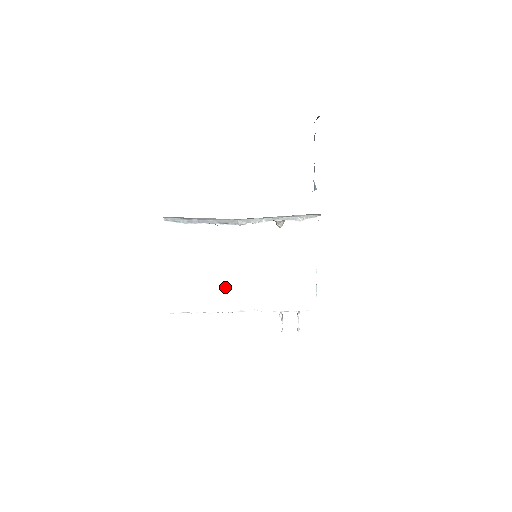
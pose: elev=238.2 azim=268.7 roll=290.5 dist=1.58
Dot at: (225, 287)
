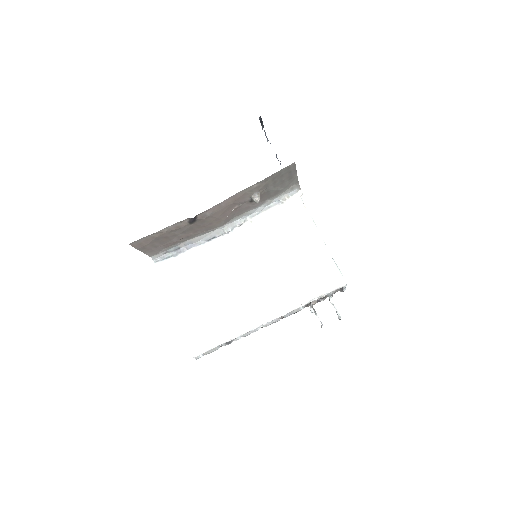
Dot at: (238, 302)
